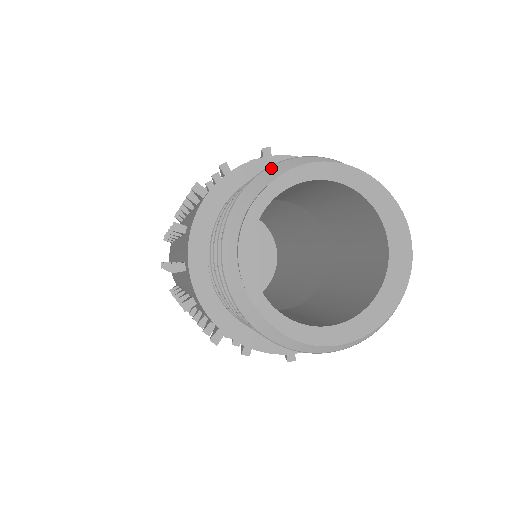
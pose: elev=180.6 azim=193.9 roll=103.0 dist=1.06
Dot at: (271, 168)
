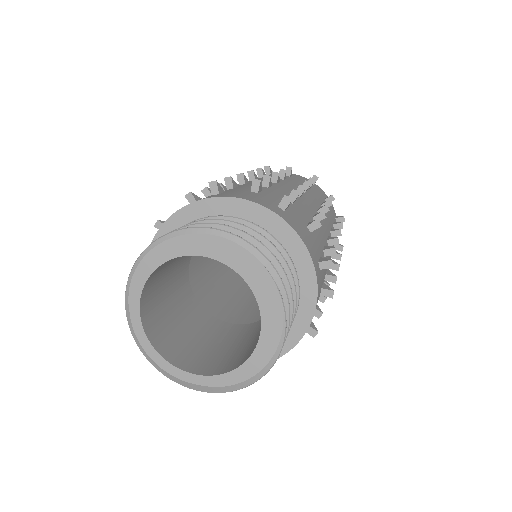
Dot at: (126, 294)
